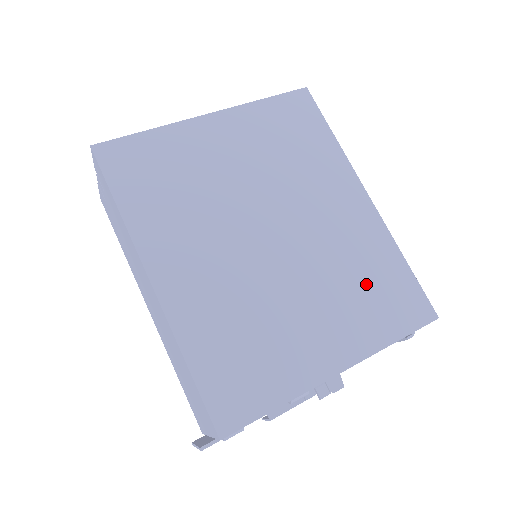
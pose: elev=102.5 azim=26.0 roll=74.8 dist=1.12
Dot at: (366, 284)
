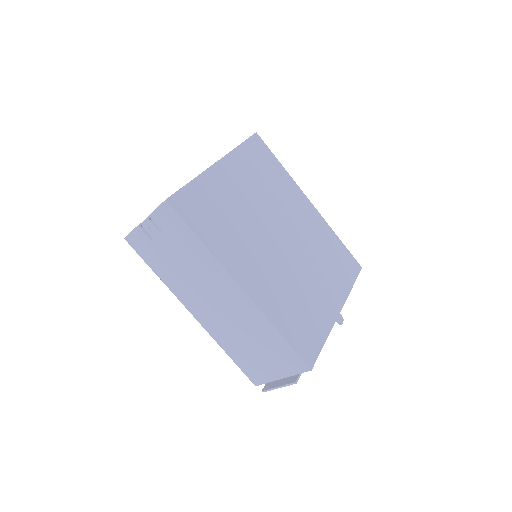
Dot at: (330, 258)
